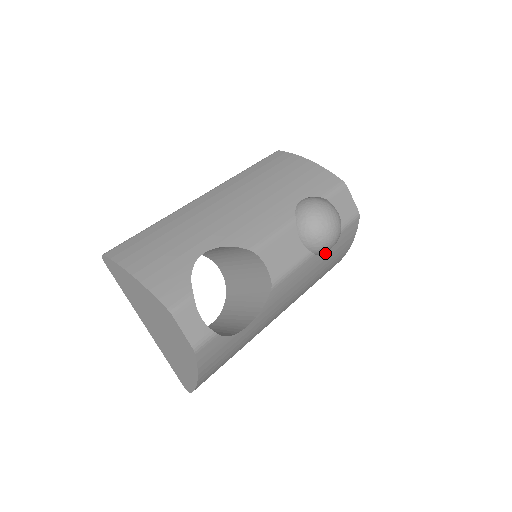
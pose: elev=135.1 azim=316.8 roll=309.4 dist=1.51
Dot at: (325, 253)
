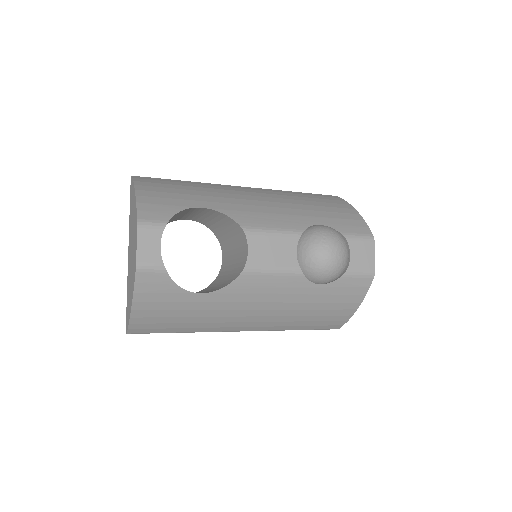
Dot at: (319, 286)
